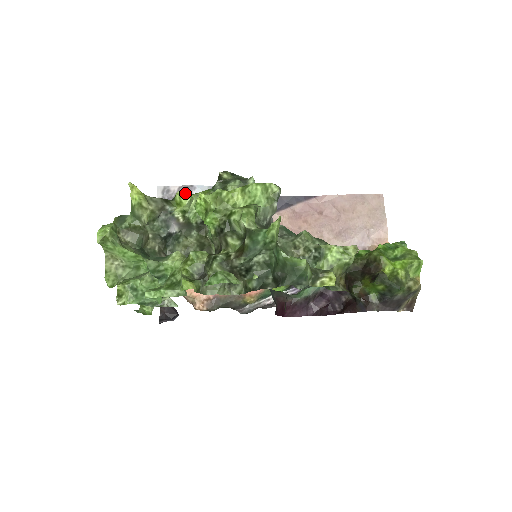
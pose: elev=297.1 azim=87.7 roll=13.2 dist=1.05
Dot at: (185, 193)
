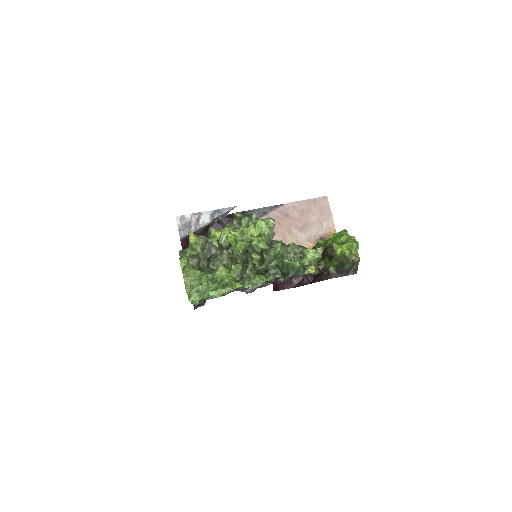
Dot at: (216, 229)
